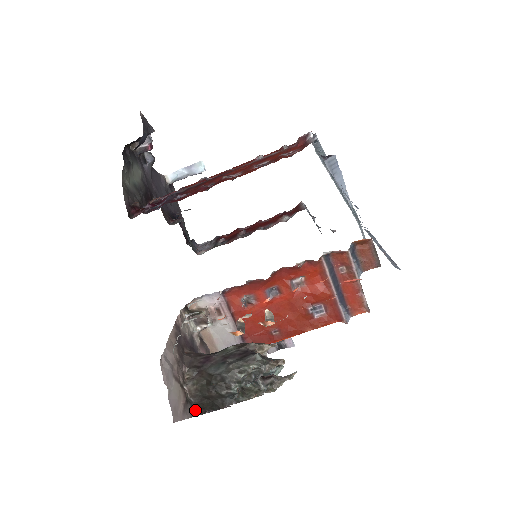
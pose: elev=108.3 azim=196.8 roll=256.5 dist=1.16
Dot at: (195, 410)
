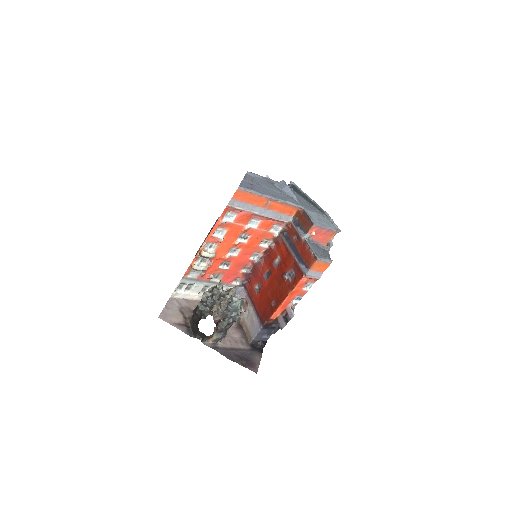
Dot at: (191, 333)
